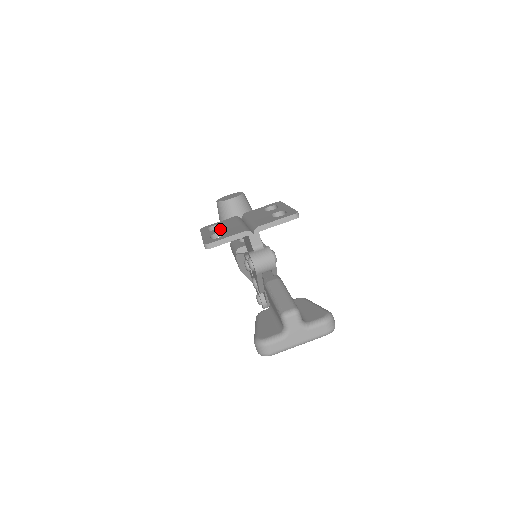
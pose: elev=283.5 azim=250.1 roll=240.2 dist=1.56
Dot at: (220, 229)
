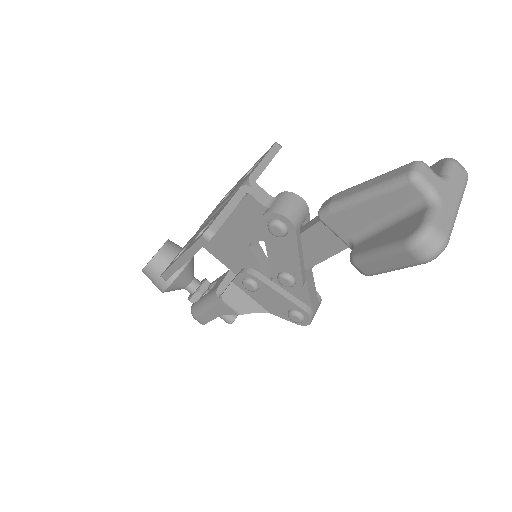
Dot at: (195, 236)
